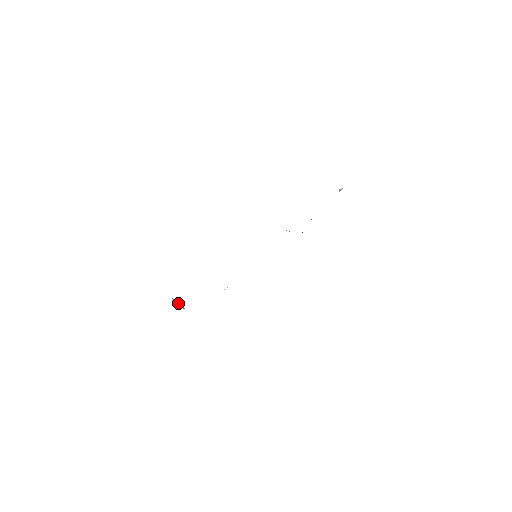
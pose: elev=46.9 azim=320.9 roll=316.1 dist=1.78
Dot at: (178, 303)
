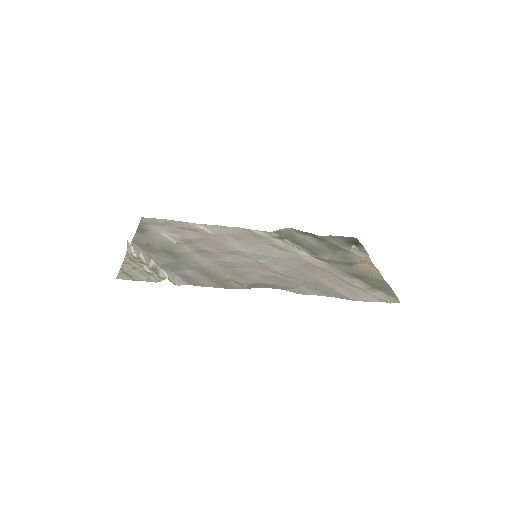
Dot at: occluded
